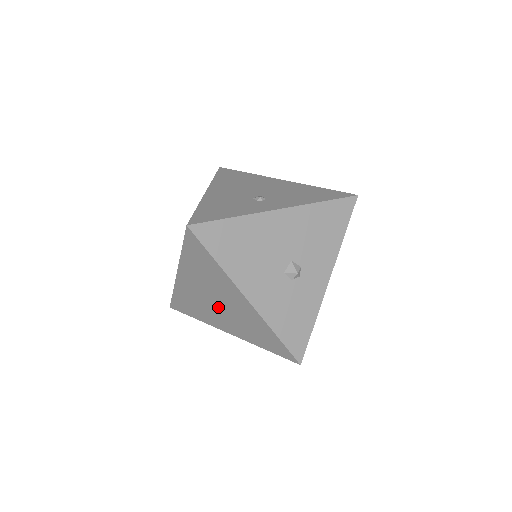
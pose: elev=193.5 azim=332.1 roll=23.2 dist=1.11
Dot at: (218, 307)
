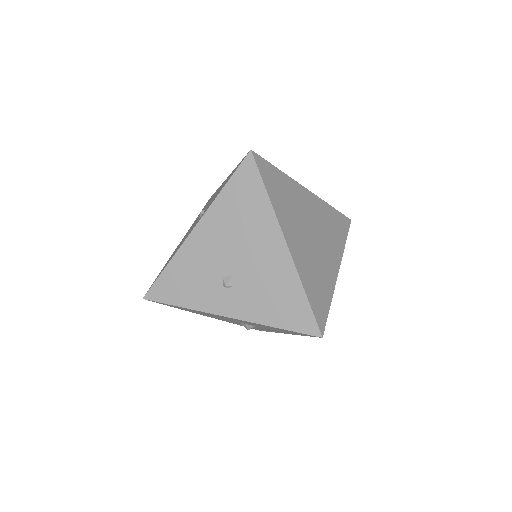
Dot at: occluded
